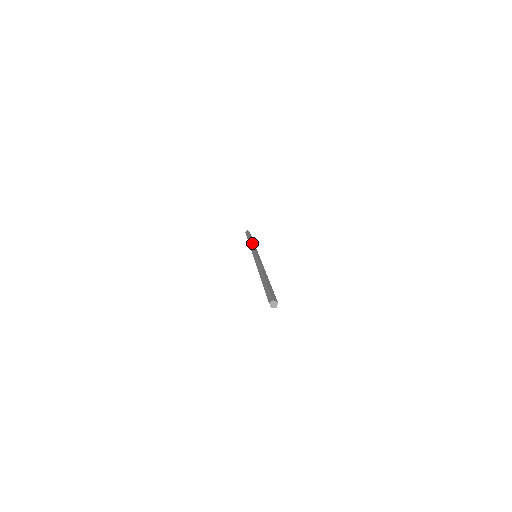
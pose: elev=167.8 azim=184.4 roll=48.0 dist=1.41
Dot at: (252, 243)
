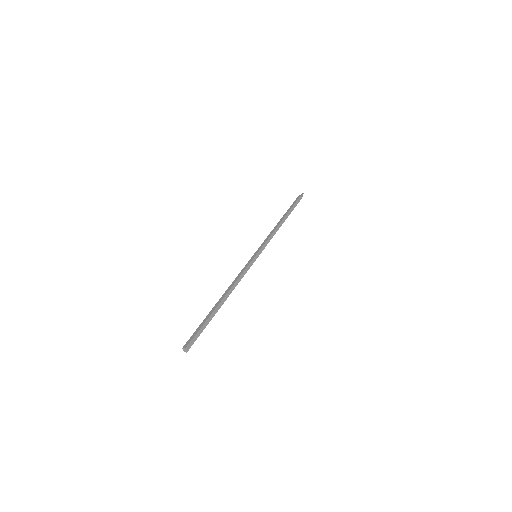
Dot at: (272, 230)
